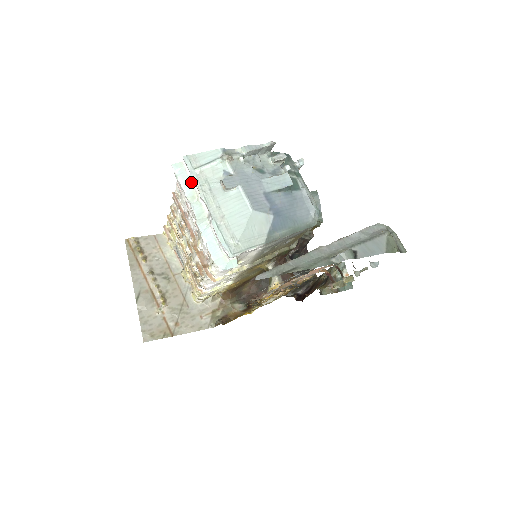
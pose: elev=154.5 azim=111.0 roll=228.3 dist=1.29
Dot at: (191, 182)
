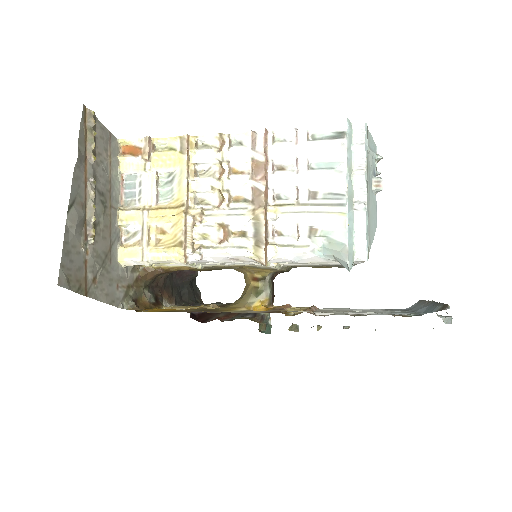
Dot at: (354, 152)
